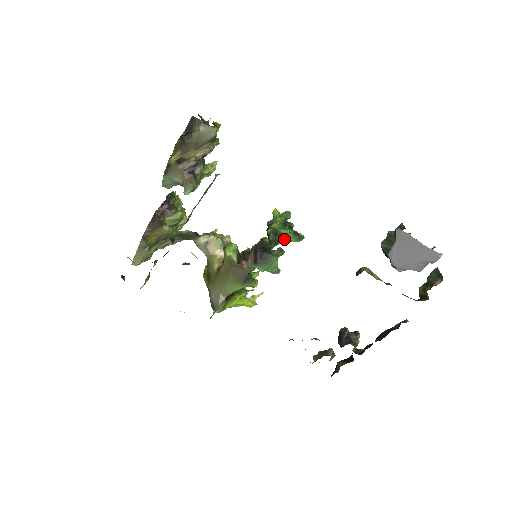
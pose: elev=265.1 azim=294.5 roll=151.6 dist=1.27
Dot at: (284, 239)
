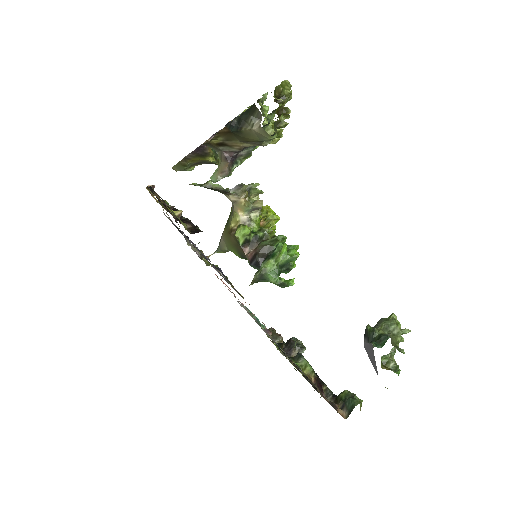
Dot at: occluded
